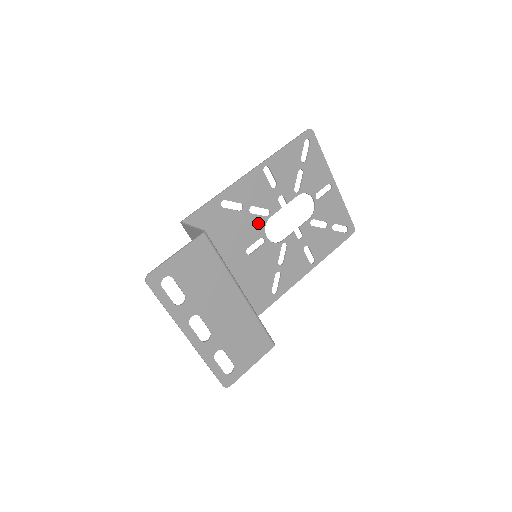
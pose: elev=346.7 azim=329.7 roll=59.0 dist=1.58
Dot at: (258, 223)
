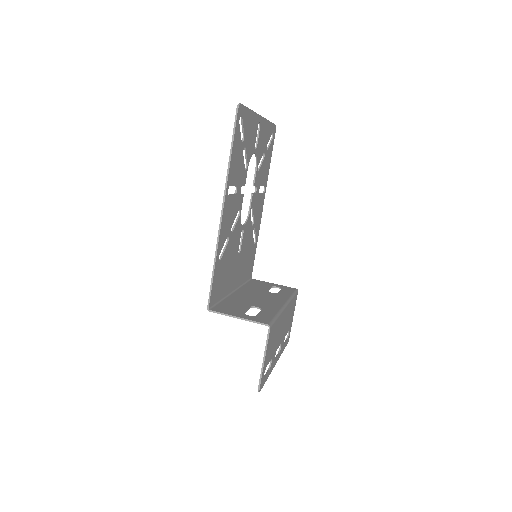
Dot at: (237, 228)
